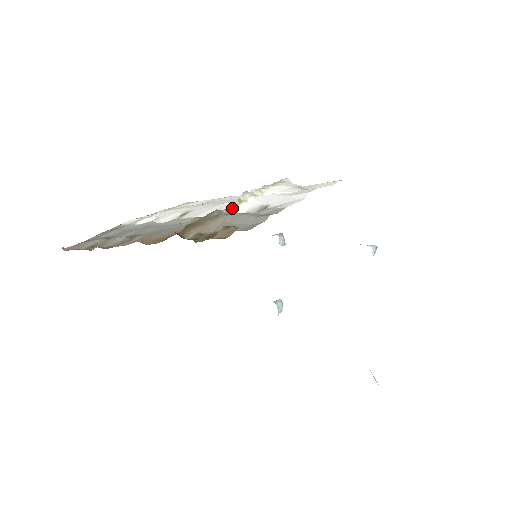
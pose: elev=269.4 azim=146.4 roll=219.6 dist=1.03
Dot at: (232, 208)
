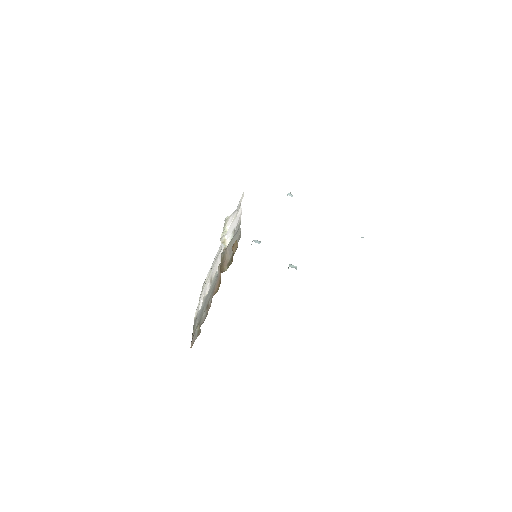
Dot at: (225, 247)
